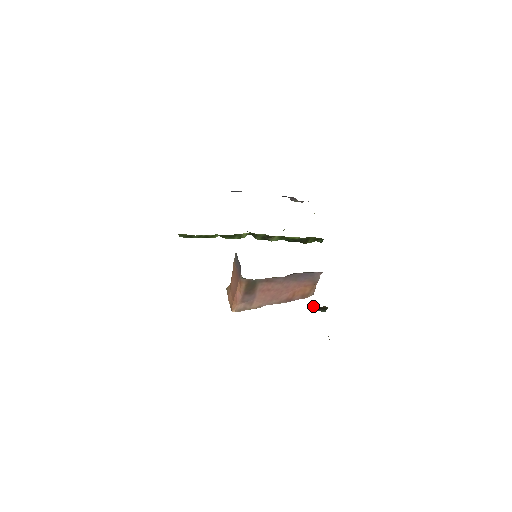
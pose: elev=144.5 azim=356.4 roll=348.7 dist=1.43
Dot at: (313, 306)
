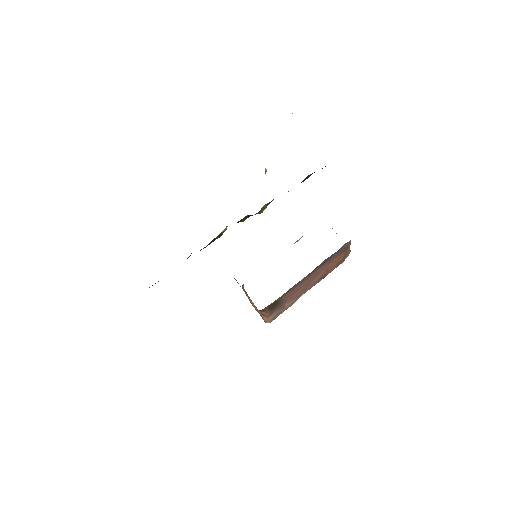
Dot at: occluded
